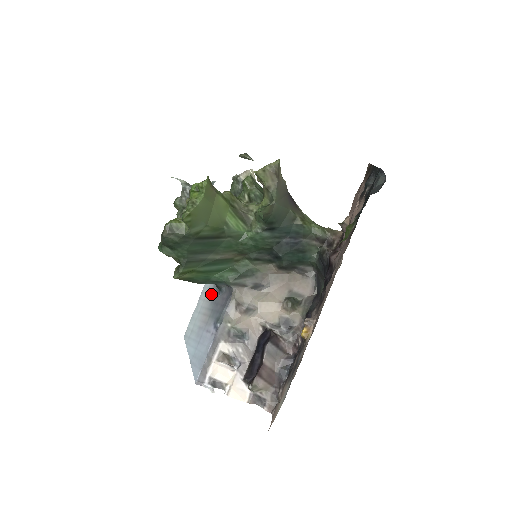
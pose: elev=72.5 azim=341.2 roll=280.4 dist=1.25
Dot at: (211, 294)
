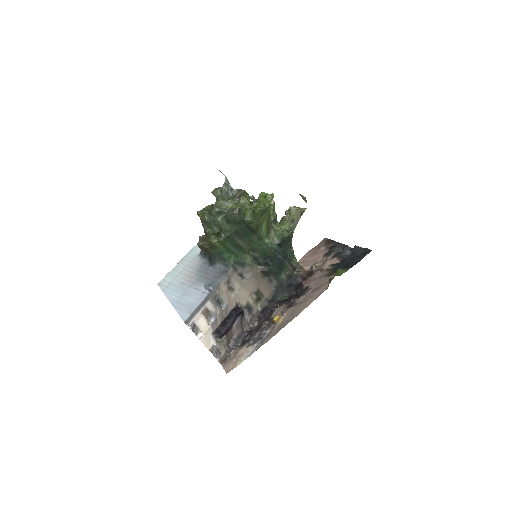
Dot at: (197, 264)
